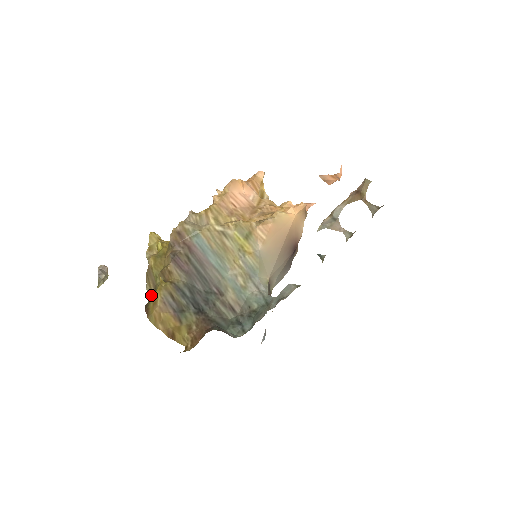
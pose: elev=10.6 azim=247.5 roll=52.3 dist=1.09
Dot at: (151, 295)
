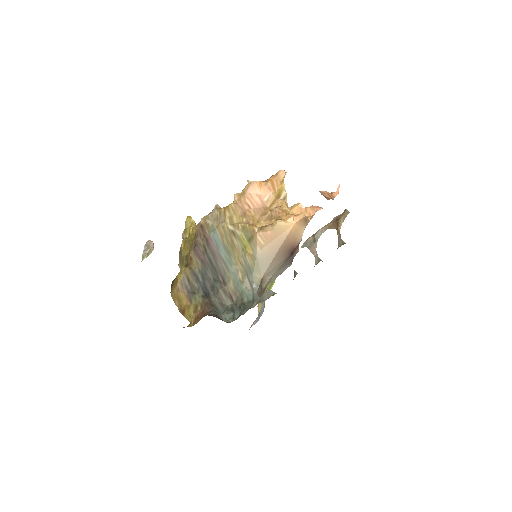
Dot at: occluded
